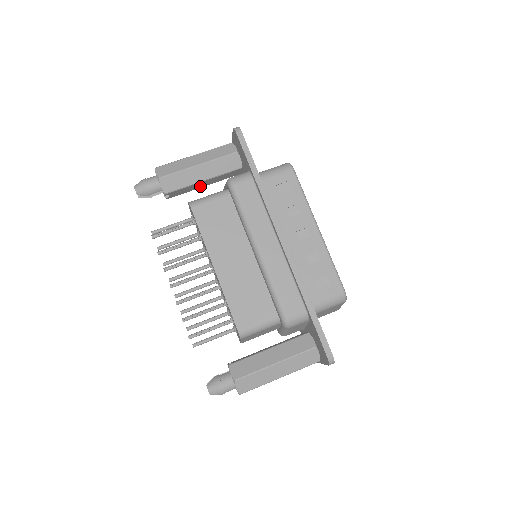
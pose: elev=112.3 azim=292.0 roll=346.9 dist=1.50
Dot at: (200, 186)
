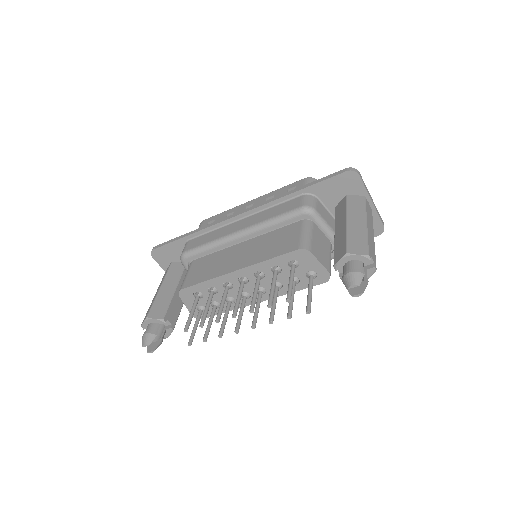
Dot at: (181, 301)
